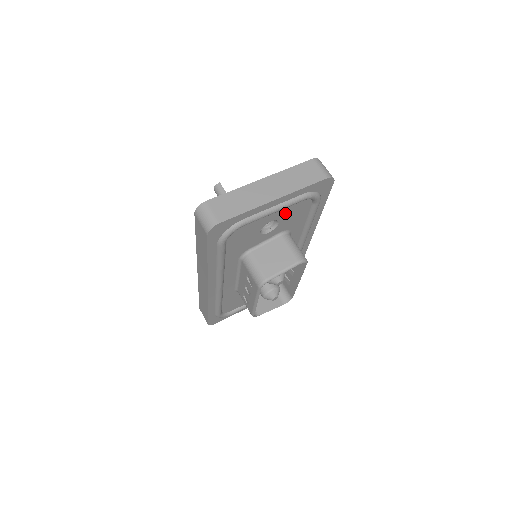
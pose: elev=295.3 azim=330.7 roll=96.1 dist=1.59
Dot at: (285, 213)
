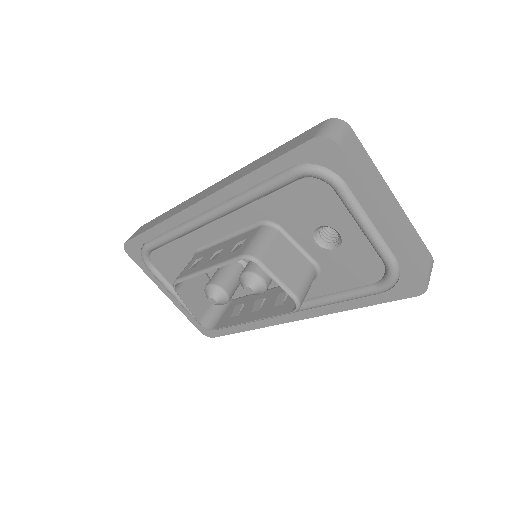
Dot at: (356, 249)
